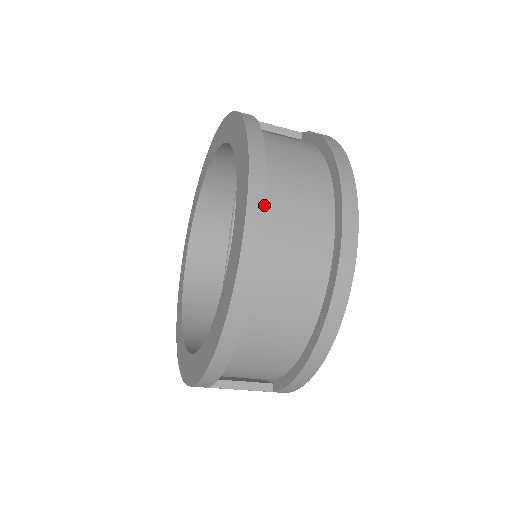
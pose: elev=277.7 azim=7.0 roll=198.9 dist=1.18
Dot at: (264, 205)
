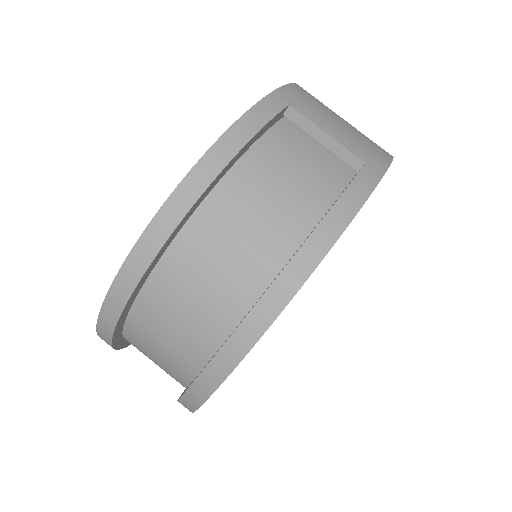
Dot at: (137, 281)
